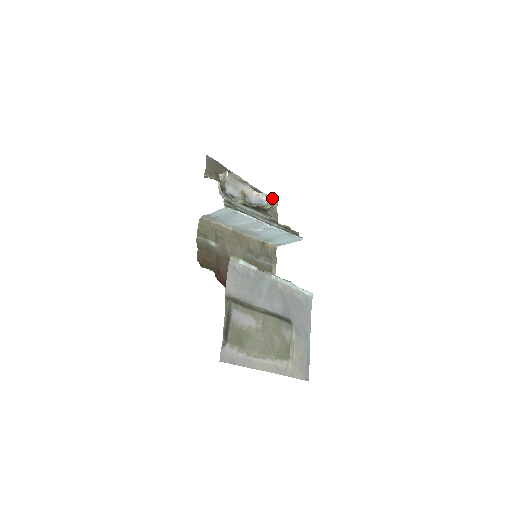
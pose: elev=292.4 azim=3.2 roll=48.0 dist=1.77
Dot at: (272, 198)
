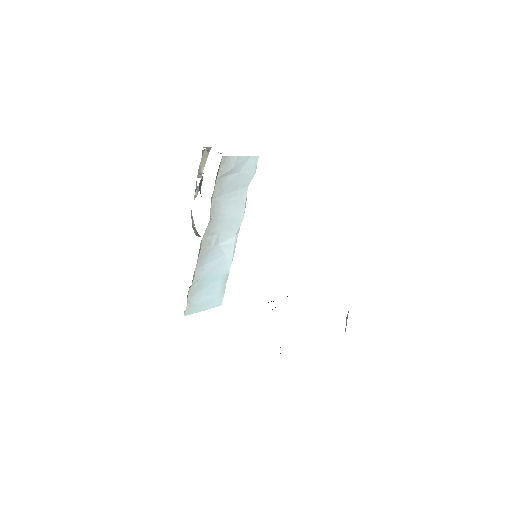
Dot at: occluded
